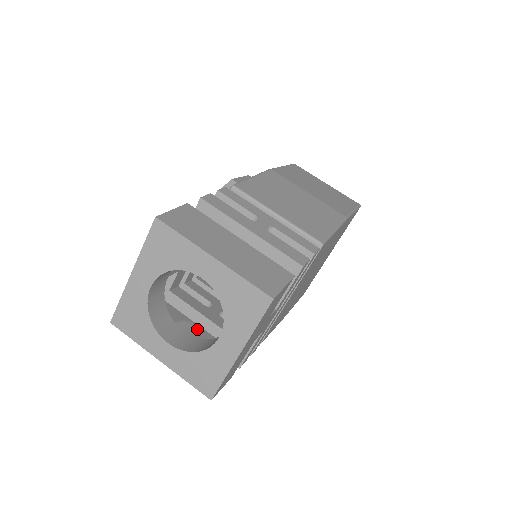
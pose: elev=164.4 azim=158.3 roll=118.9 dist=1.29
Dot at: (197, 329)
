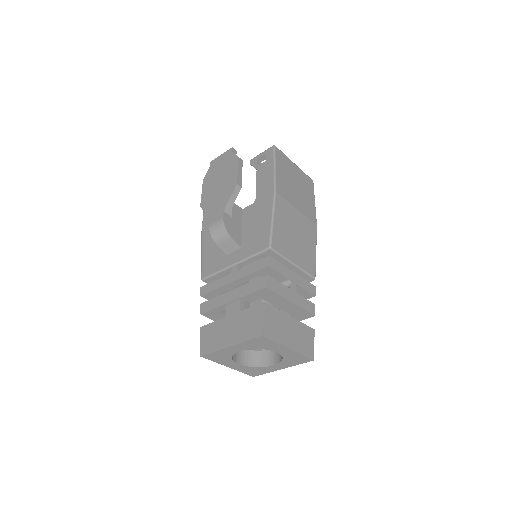
Dot at: occluded
